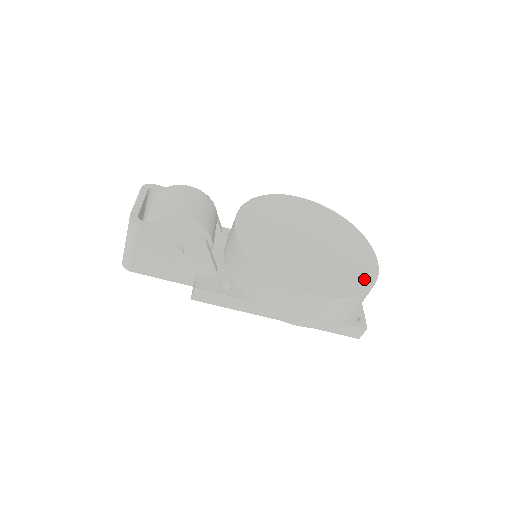
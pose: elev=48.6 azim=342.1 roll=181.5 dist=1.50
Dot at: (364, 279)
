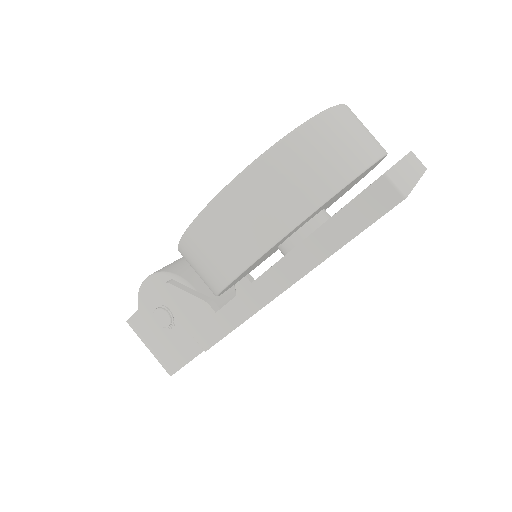
Dot at: occluded
